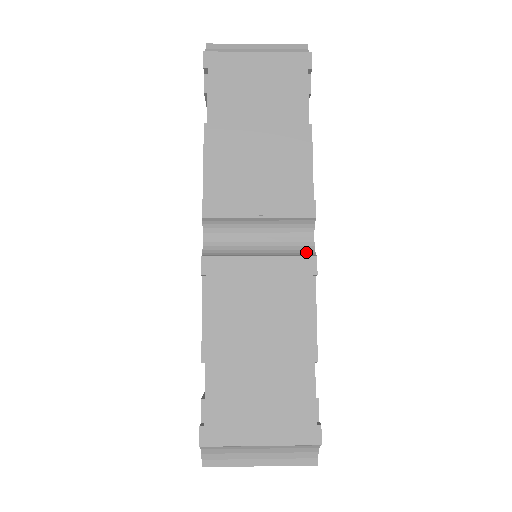
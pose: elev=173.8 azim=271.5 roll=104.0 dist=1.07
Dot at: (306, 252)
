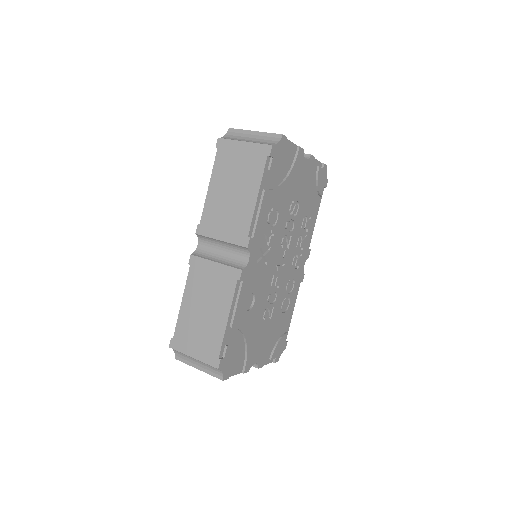
Dot at: (241, 266)
